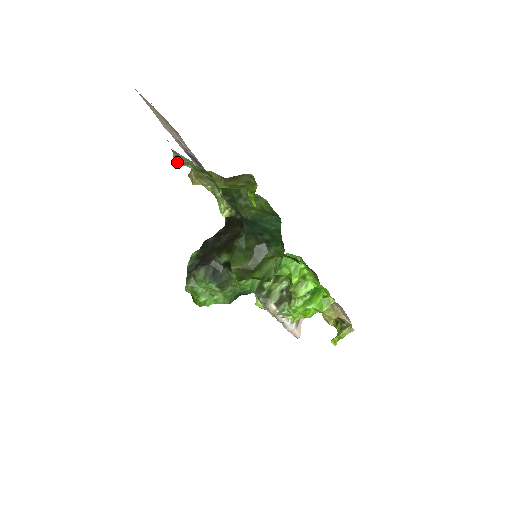
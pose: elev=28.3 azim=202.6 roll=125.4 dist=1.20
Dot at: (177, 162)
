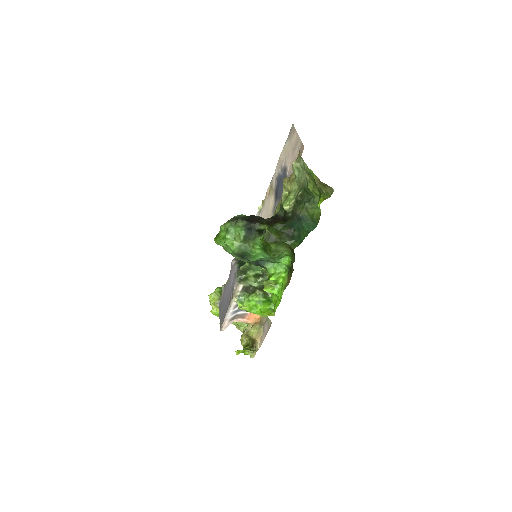
Dot at: (295, 164)
